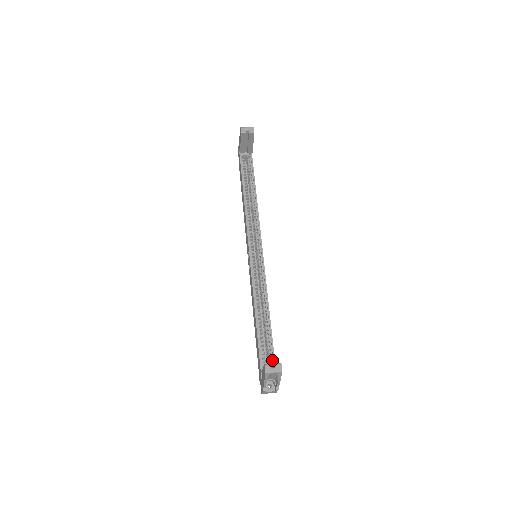
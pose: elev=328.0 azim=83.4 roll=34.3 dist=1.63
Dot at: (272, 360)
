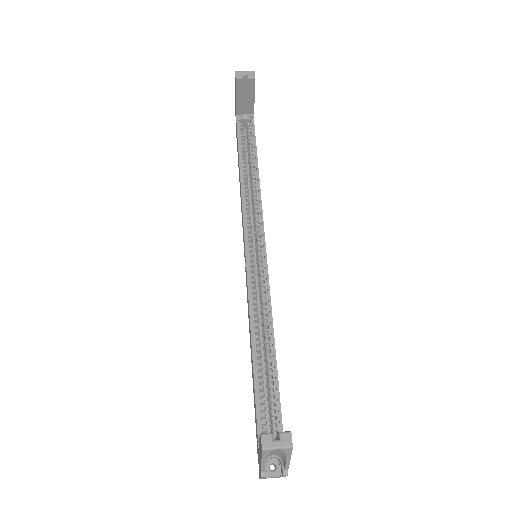
Dot at: (277, 421)
